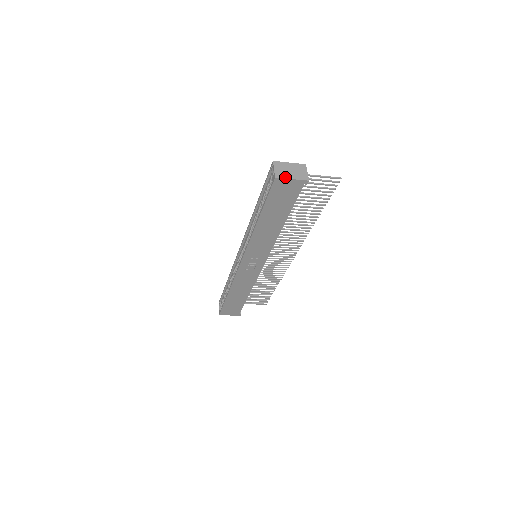
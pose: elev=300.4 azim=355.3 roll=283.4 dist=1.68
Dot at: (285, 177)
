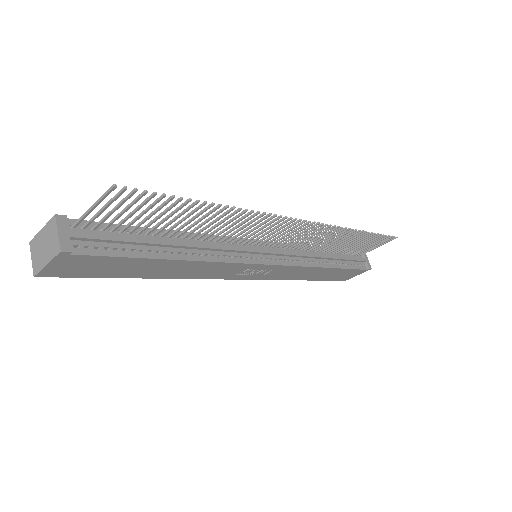
Dot at: (40, 267)
